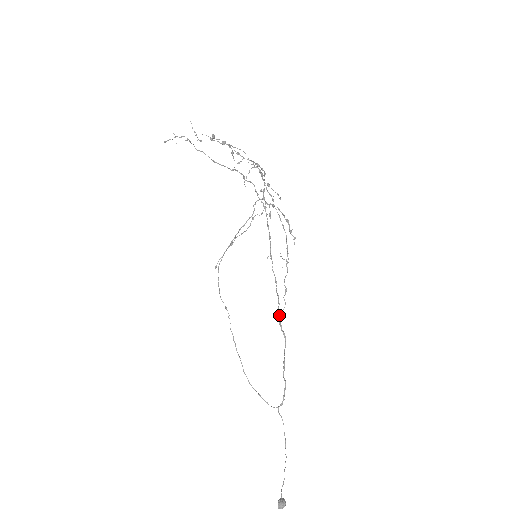
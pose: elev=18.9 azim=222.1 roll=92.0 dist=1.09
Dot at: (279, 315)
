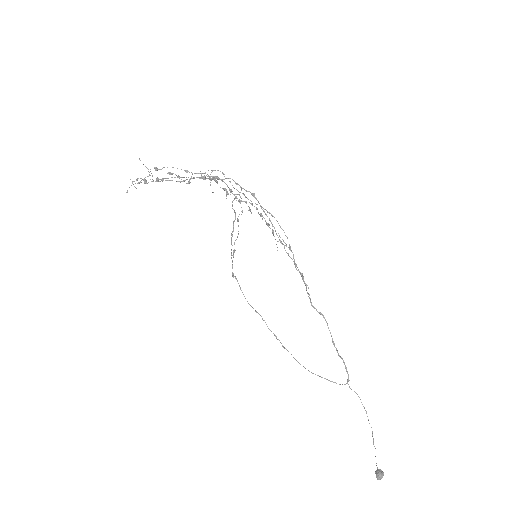
Dot at: occluded
